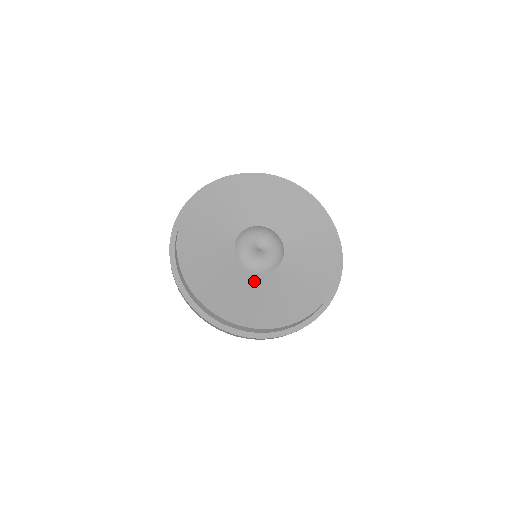
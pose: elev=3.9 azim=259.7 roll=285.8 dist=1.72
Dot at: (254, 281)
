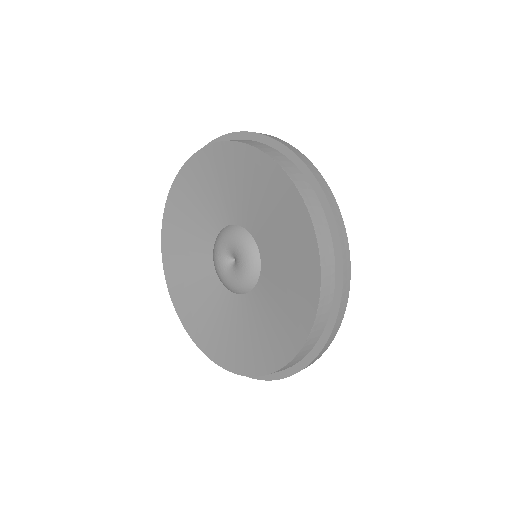
Dot at: (225, 302)
